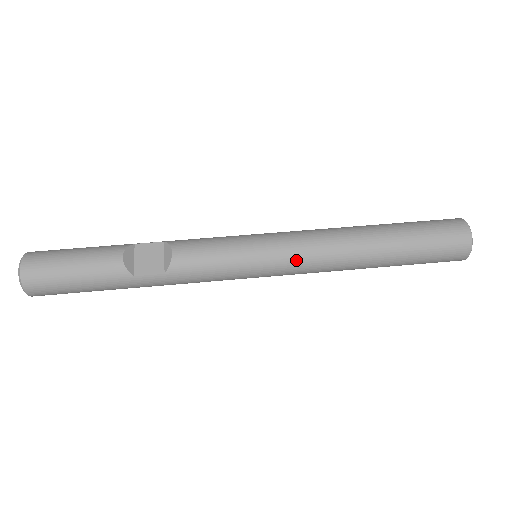
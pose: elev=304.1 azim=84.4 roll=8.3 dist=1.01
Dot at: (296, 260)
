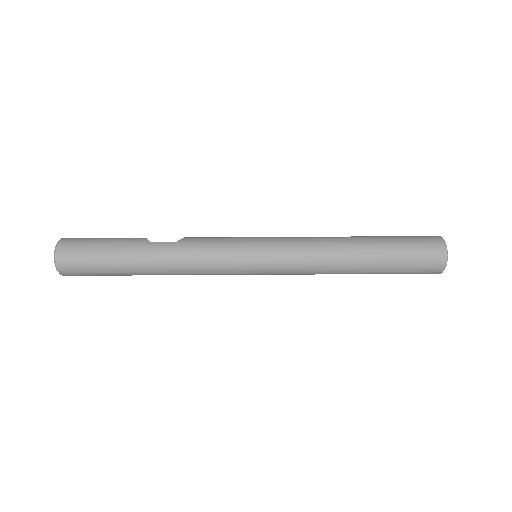
Dot at: (289, 240)
